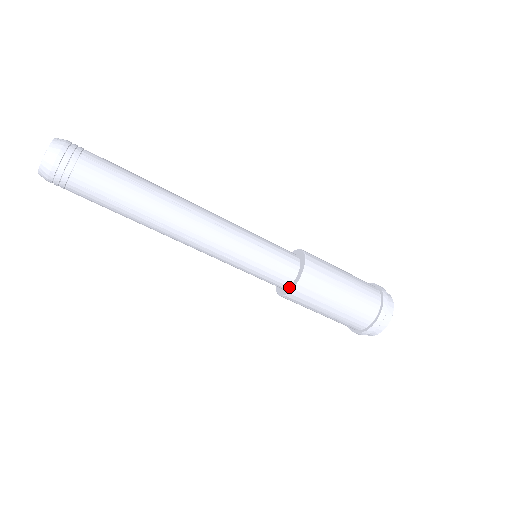
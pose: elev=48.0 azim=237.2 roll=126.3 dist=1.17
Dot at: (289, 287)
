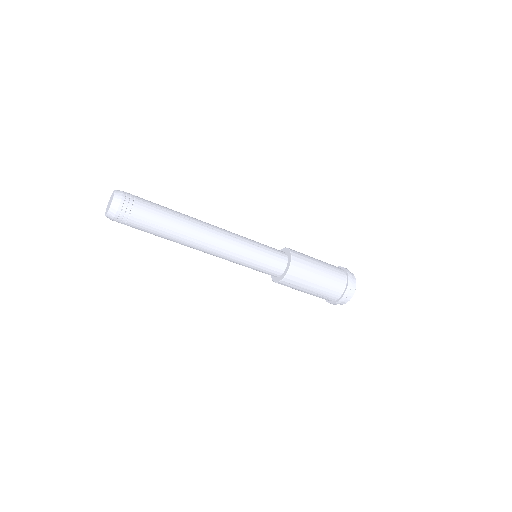
Dot at: (283, 274)
